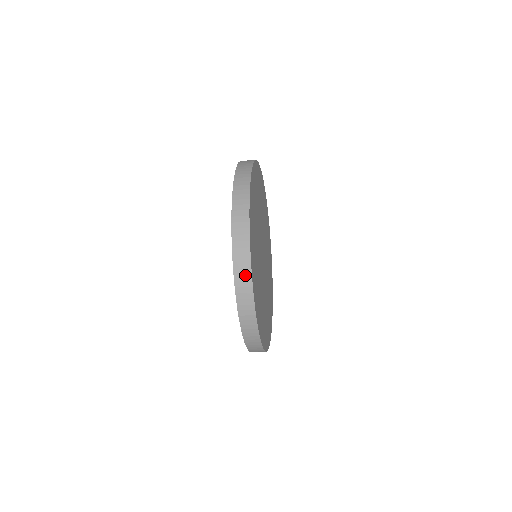
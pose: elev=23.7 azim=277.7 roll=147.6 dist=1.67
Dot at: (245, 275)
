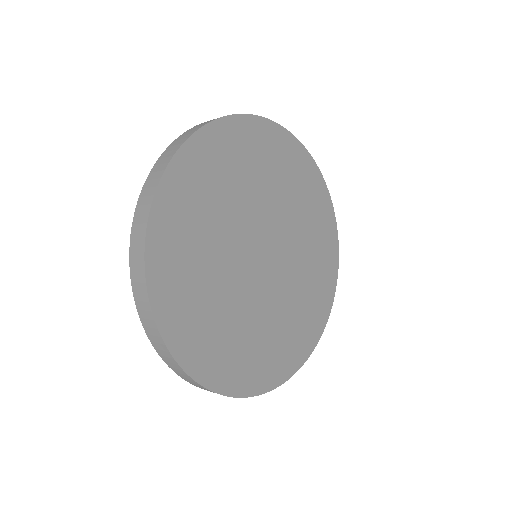
Dot at: (169, 358)
